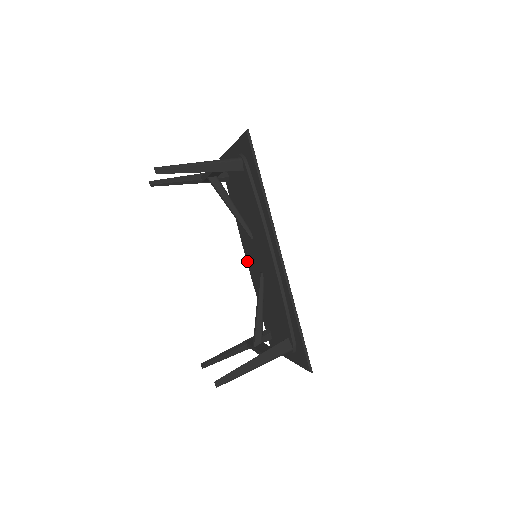
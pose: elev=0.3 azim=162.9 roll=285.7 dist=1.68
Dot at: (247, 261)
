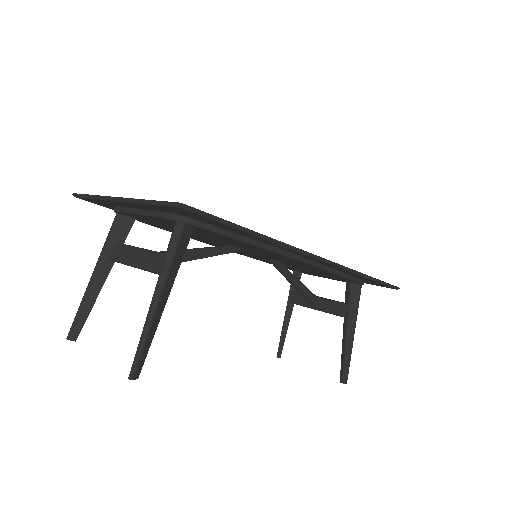
Dot at: occluded
